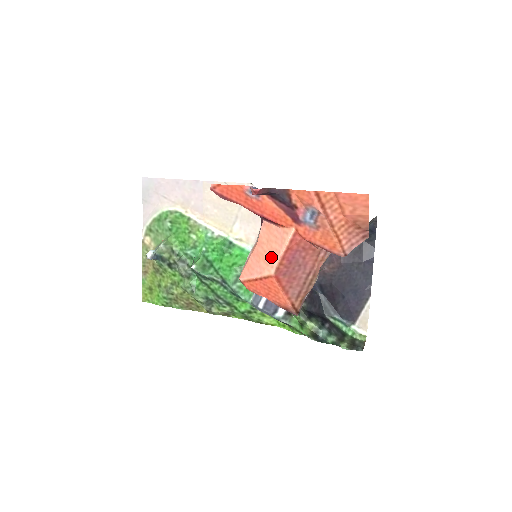
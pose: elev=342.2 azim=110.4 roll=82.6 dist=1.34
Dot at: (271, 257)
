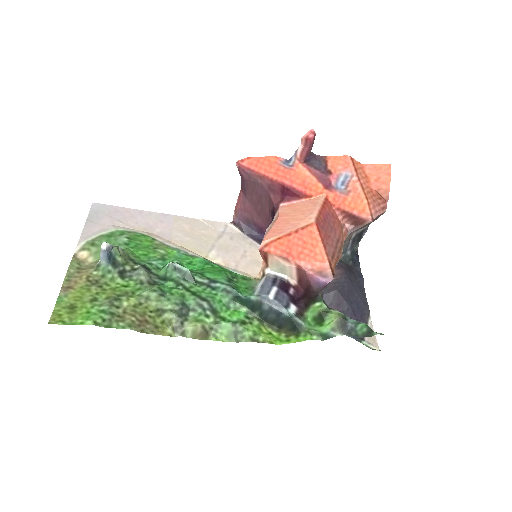
Dot at: (305, 214)
